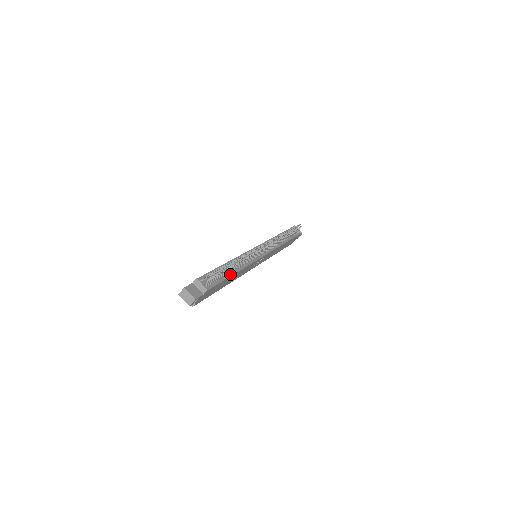
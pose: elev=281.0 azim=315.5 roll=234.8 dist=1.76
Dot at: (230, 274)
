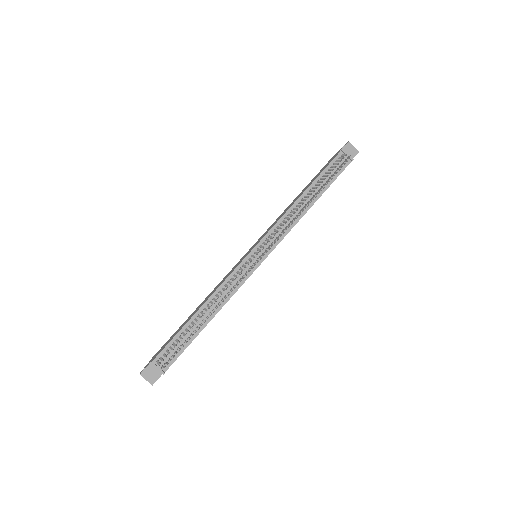
Dot at: (200, 329)
